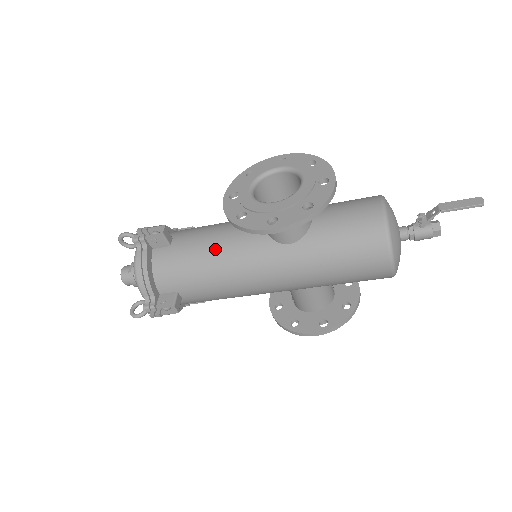
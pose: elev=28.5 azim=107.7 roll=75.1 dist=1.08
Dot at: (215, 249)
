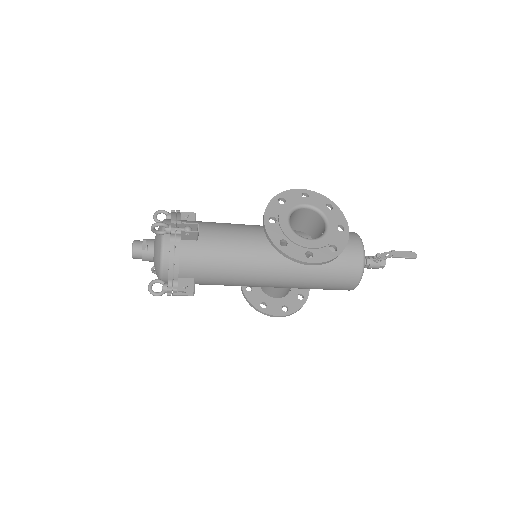
Dot at: (239, 253)
